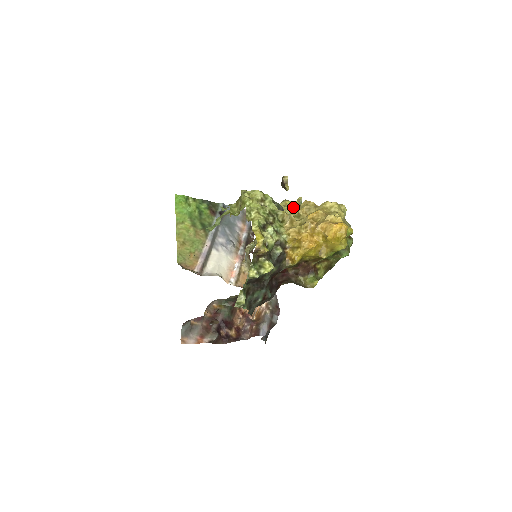
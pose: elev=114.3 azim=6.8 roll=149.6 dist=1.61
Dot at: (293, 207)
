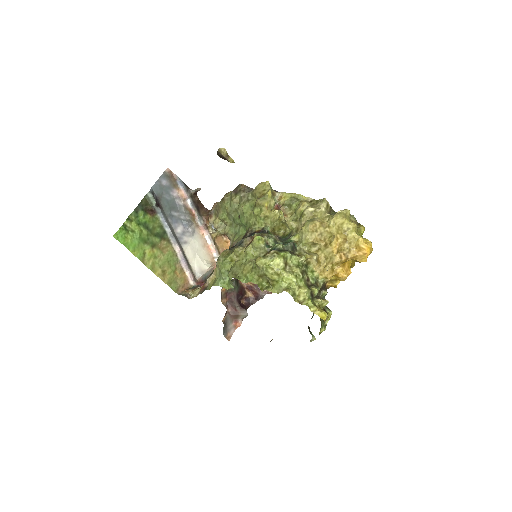
Dot at: (272, 204)
